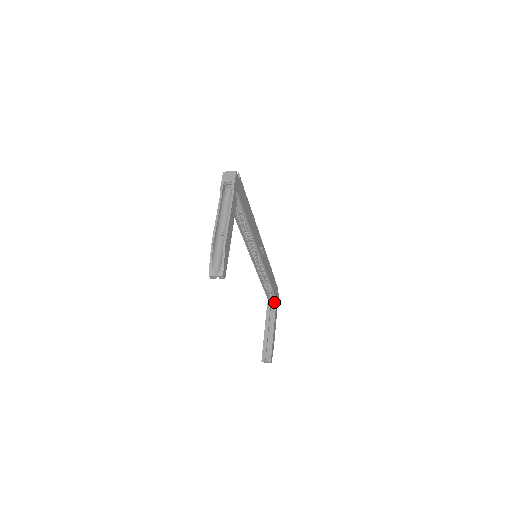
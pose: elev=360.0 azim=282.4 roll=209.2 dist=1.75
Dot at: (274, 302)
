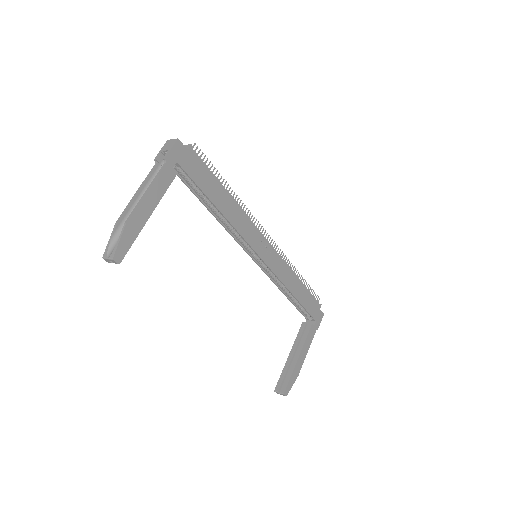
Dot at: (312, 322)
